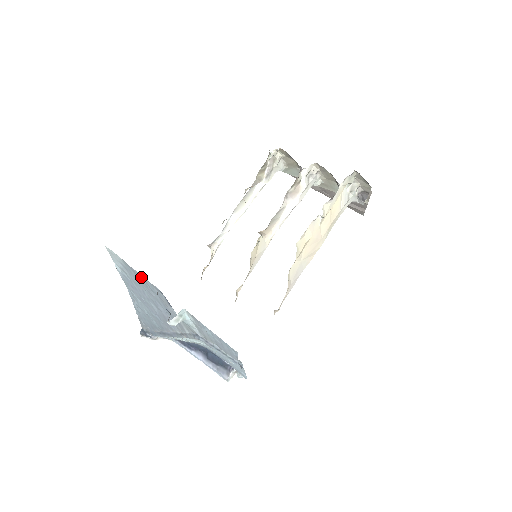
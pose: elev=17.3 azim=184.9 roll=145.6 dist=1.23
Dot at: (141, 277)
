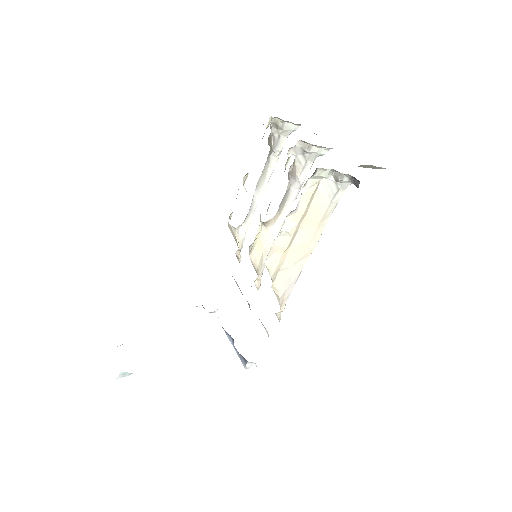
Dot at: occluded
